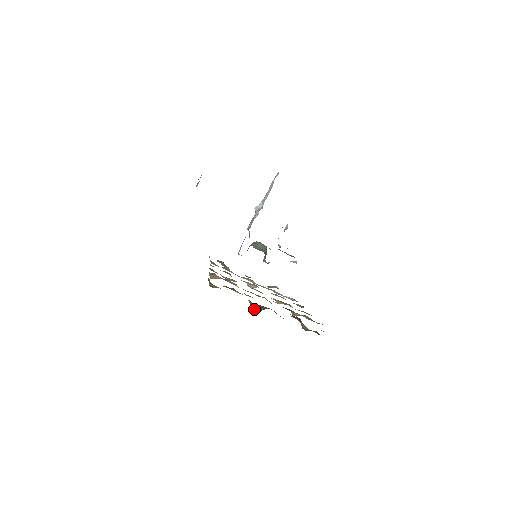
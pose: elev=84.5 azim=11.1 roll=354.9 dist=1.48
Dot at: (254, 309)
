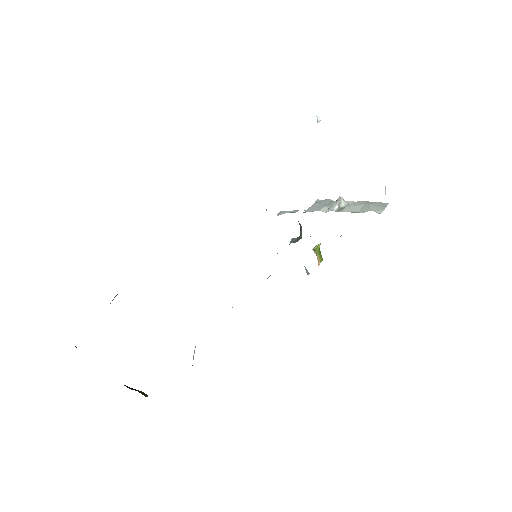
Dot at: occluded
